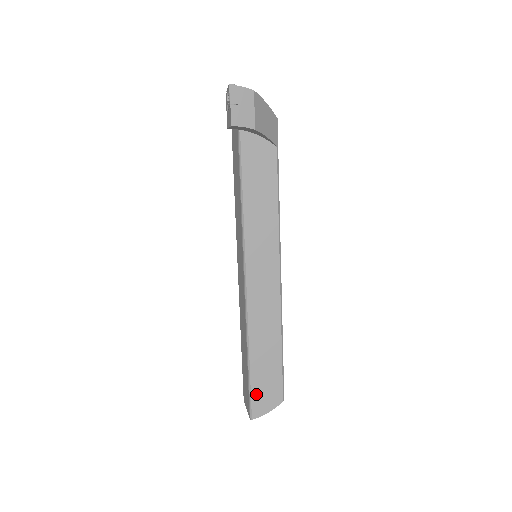
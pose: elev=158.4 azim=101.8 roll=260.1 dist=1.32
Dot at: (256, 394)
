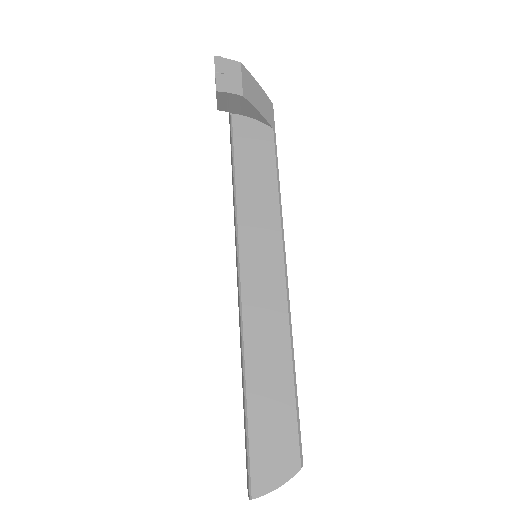
Dot at: (257, 451)
